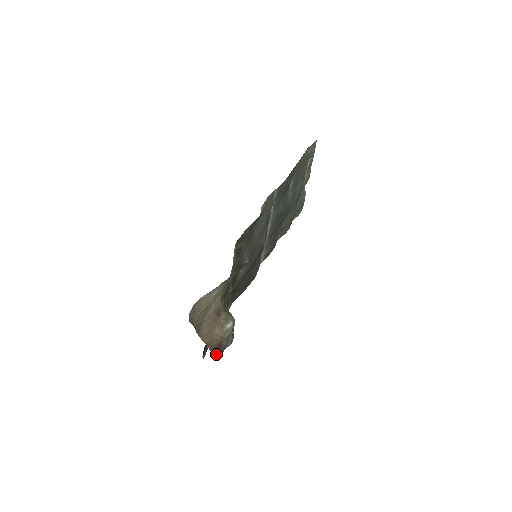
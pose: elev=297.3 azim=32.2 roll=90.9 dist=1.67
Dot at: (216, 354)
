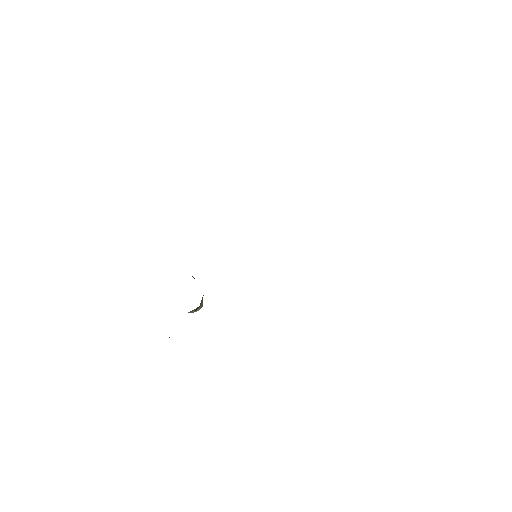
Dot at: occluded
